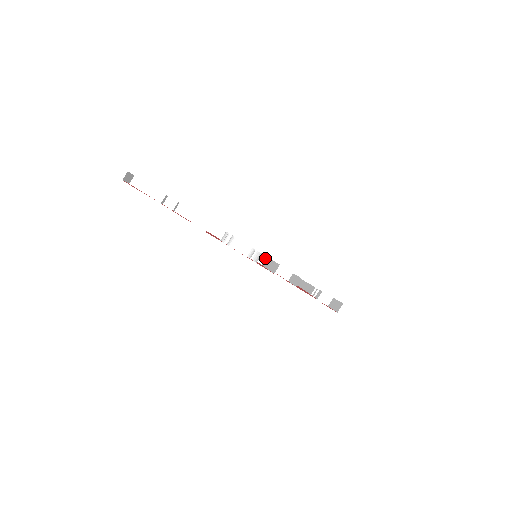
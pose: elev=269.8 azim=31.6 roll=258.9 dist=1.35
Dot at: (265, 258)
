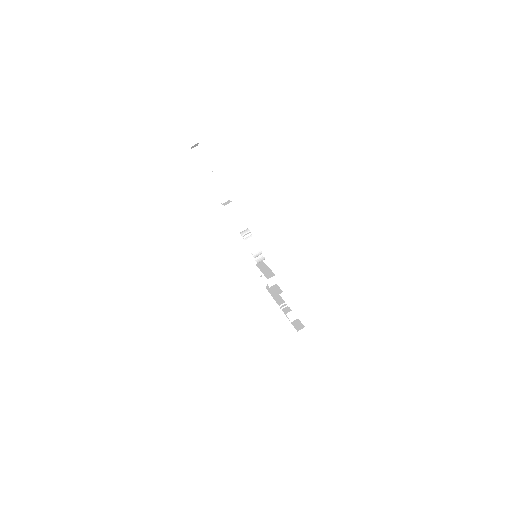
Dot at: occluded
